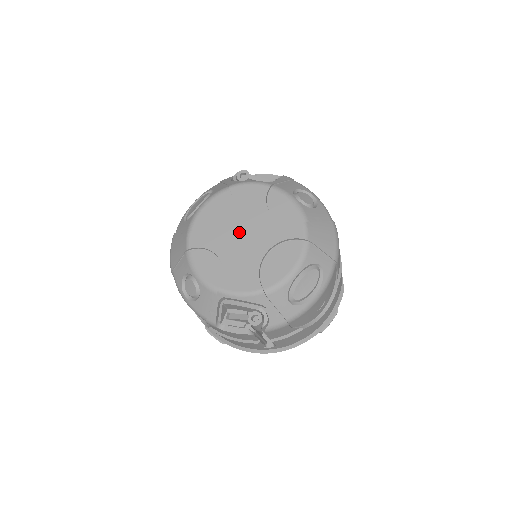
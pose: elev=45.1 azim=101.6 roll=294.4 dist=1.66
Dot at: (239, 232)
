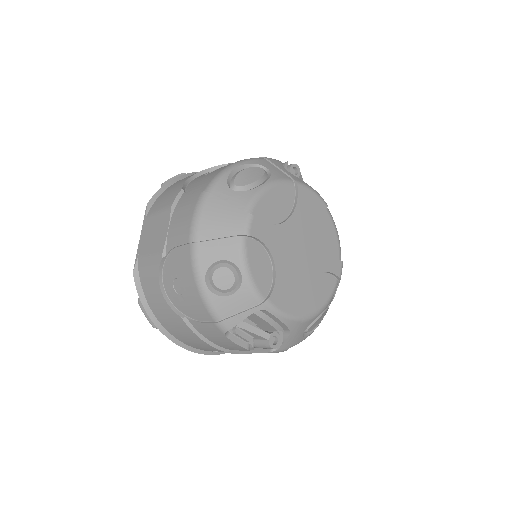
Dot at: (296, 242)
